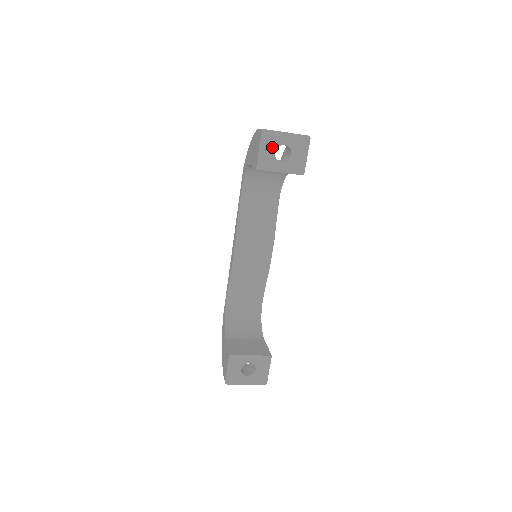
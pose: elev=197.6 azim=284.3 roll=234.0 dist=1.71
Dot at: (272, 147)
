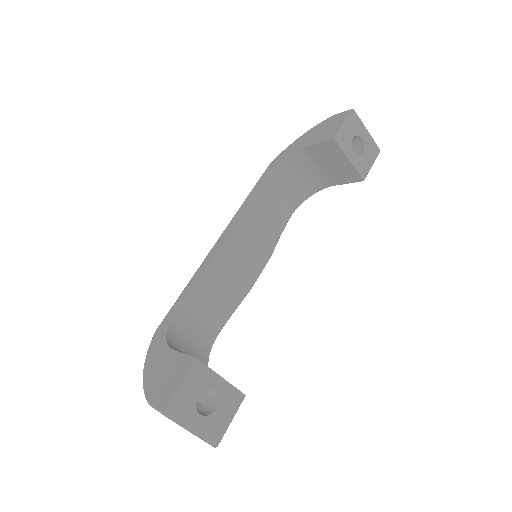
Dot at: (353, 131)
